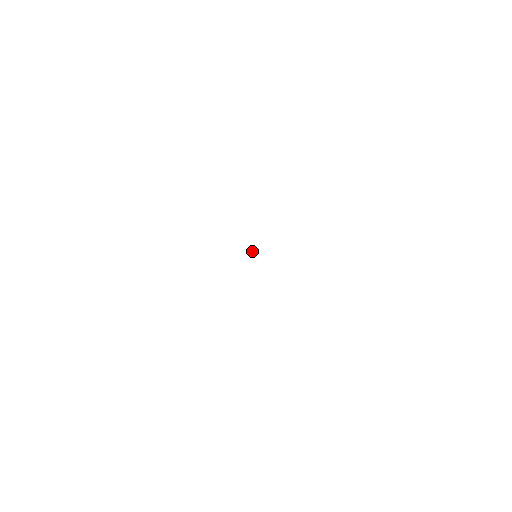
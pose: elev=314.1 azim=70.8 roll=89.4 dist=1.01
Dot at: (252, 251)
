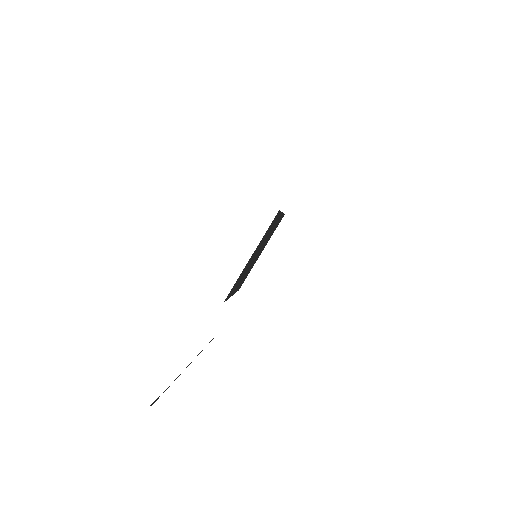
Dot at: (257, 252)
